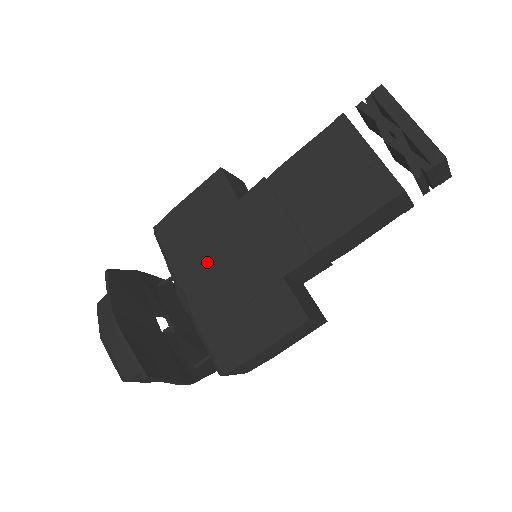
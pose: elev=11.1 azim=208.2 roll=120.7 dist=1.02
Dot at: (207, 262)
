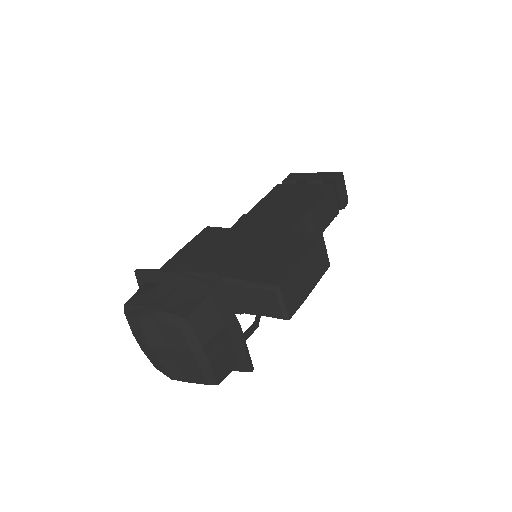
Dot at: (223, 255)
